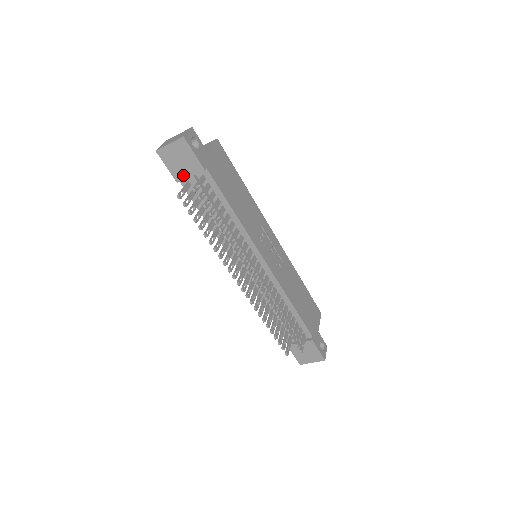
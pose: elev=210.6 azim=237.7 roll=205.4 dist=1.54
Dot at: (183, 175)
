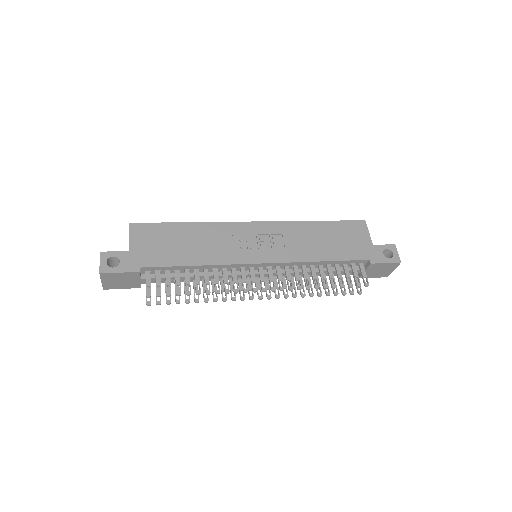
Dot at: (136, 283)
